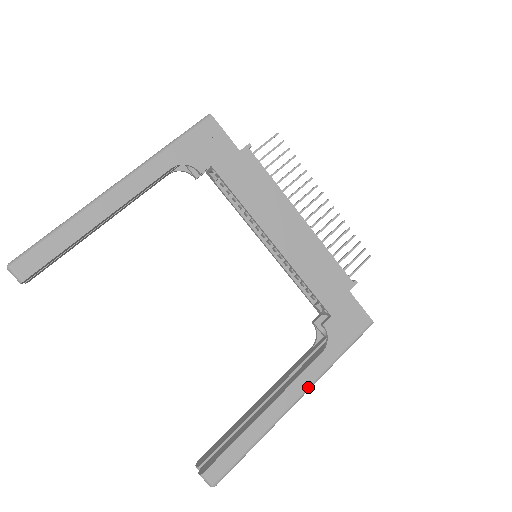
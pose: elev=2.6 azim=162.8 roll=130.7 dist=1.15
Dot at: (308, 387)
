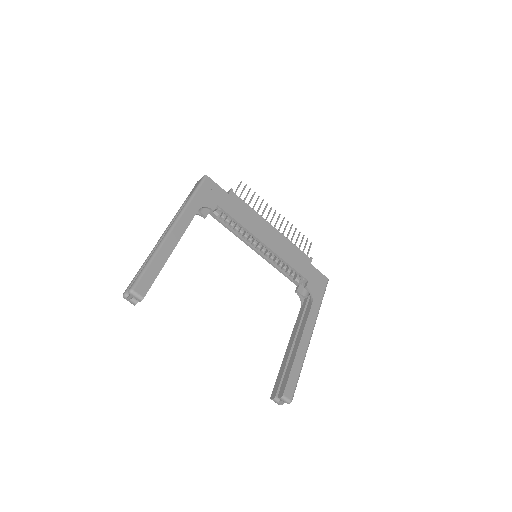
Dot at: (313, 326)
